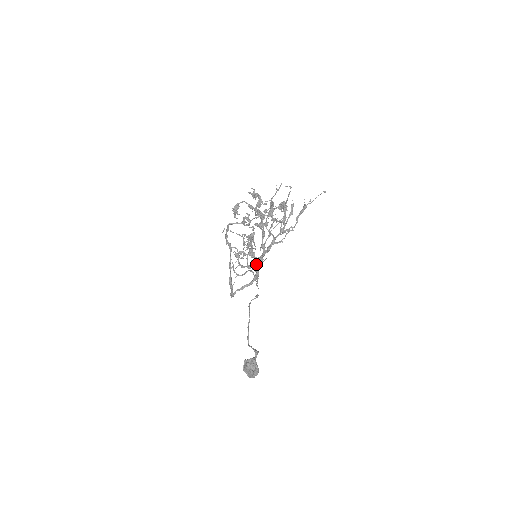
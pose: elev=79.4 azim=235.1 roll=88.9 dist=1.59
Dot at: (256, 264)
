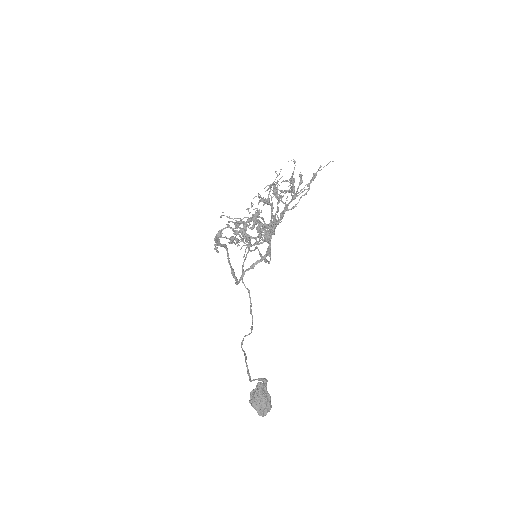
Dot at: (269, 231)
